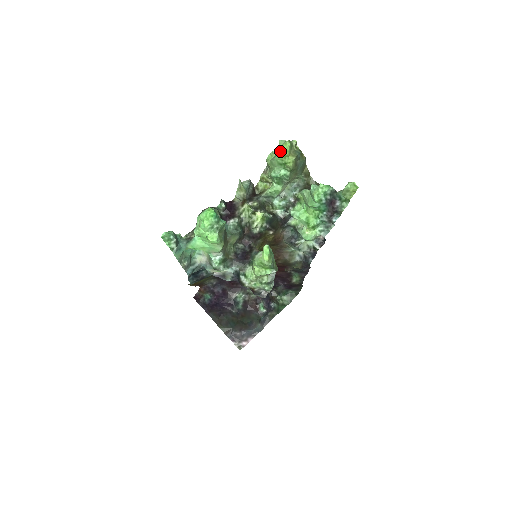
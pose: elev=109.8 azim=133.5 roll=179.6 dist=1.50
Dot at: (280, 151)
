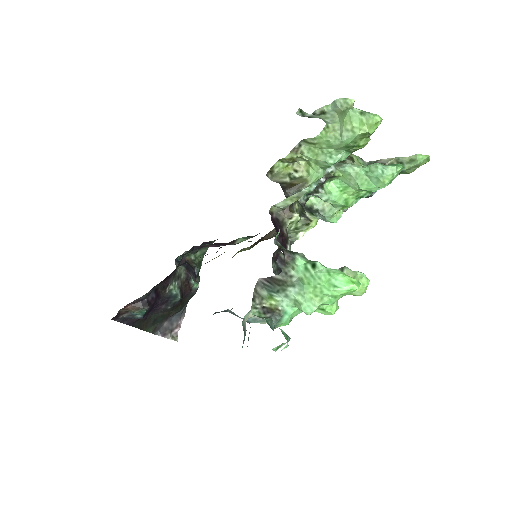
Dot at: (363, 133)
